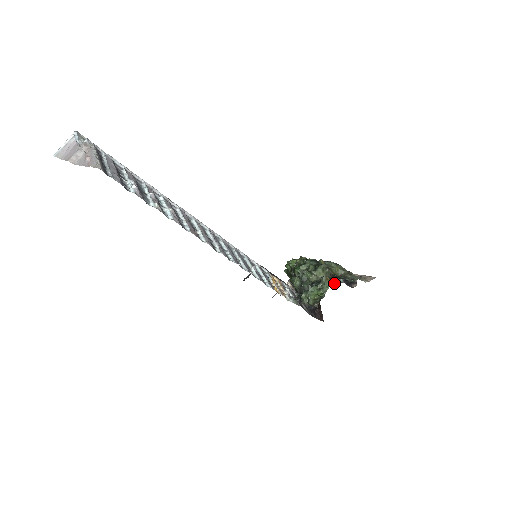
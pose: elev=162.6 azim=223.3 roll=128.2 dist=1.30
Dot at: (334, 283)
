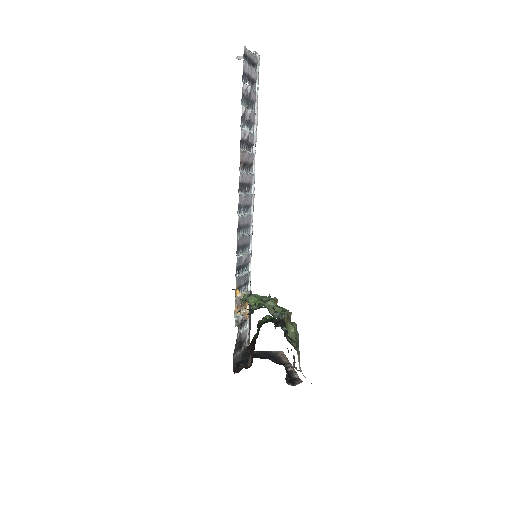
Dot at: (277, 316)
